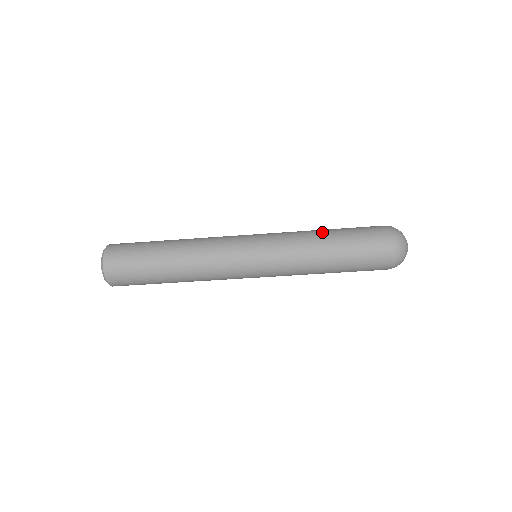
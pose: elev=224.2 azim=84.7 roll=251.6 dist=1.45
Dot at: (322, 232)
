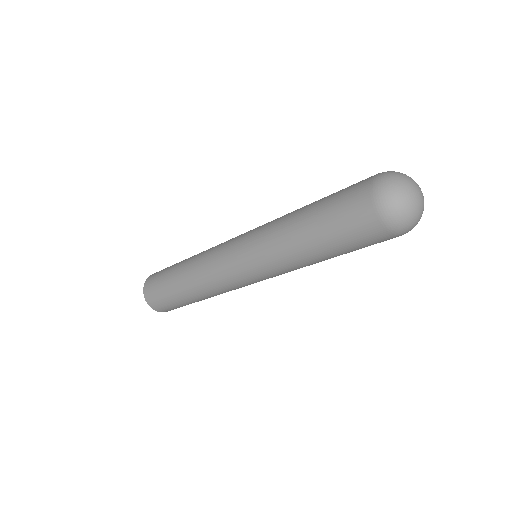
Dot at: (297, 222)
